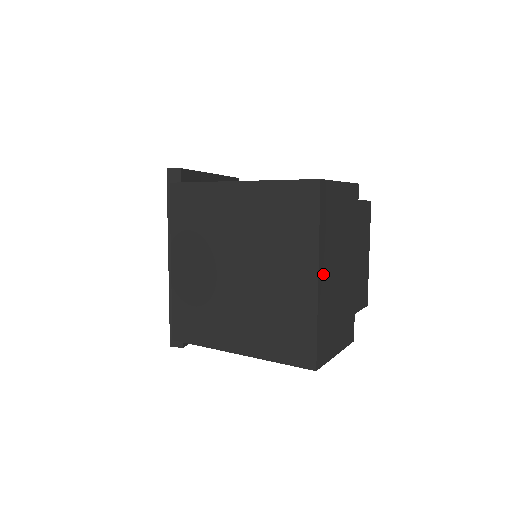
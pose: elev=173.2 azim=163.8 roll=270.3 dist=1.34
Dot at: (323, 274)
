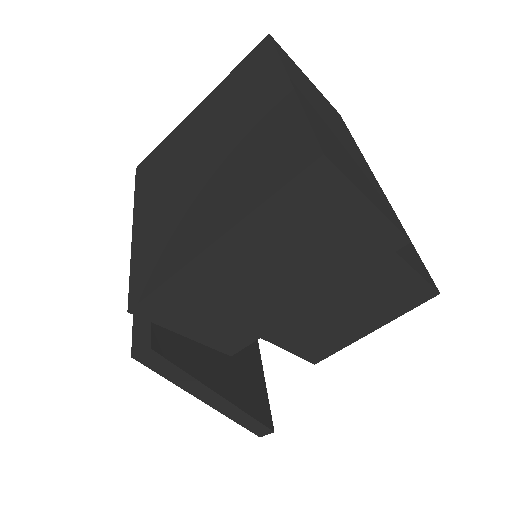
Dot at: (300, 92)
